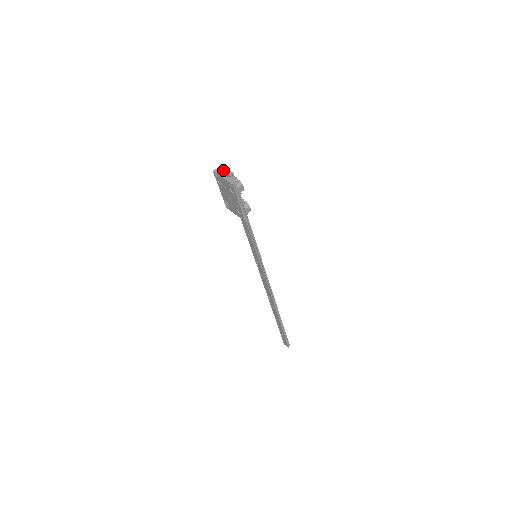
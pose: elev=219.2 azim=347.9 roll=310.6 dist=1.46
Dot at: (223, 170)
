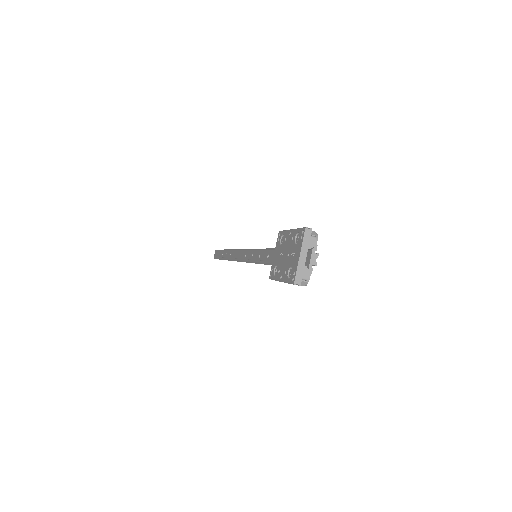
Dot at: (315, 242)
